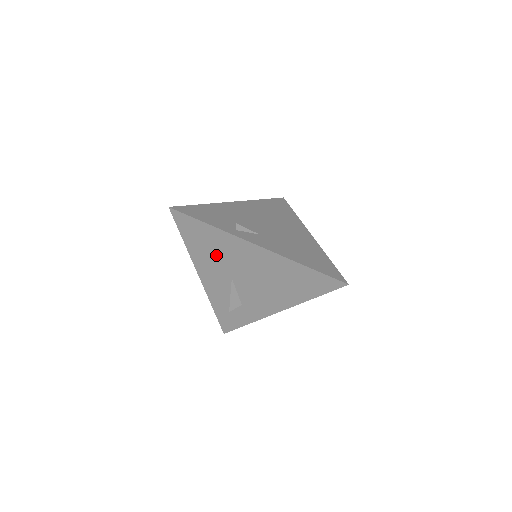
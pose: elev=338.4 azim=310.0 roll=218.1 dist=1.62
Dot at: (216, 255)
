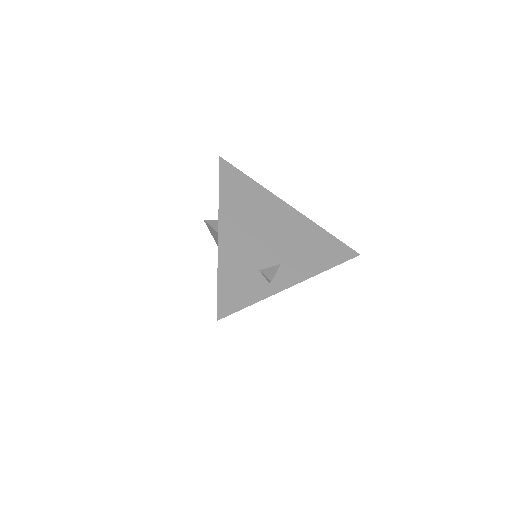
Dot at: occluded
